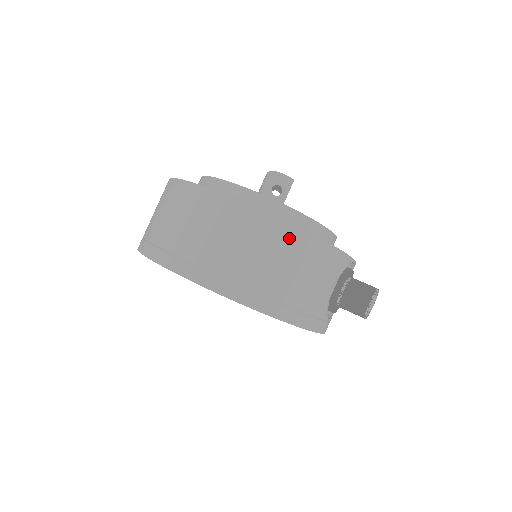
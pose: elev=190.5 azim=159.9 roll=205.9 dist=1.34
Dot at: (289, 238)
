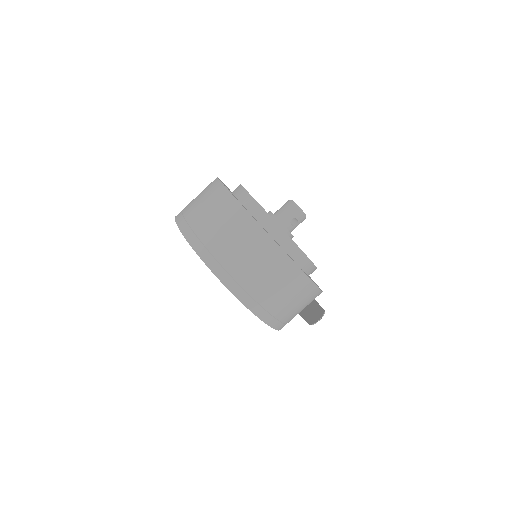
Dot at: (307, 289)
